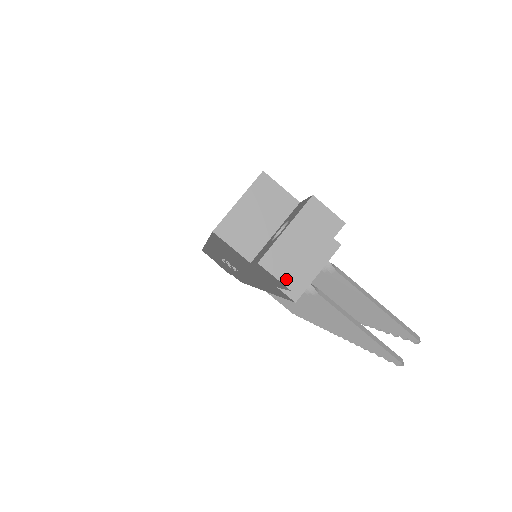
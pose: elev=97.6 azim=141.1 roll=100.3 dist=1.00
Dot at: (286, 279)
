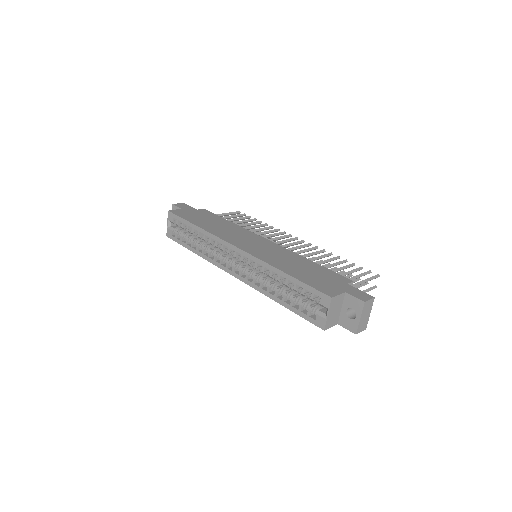
Dot at: (364, 329)
